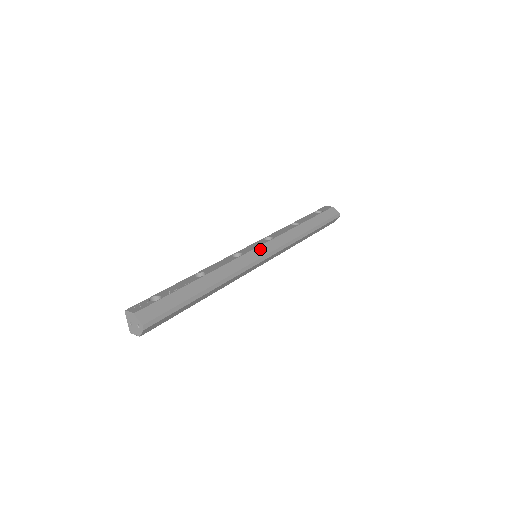
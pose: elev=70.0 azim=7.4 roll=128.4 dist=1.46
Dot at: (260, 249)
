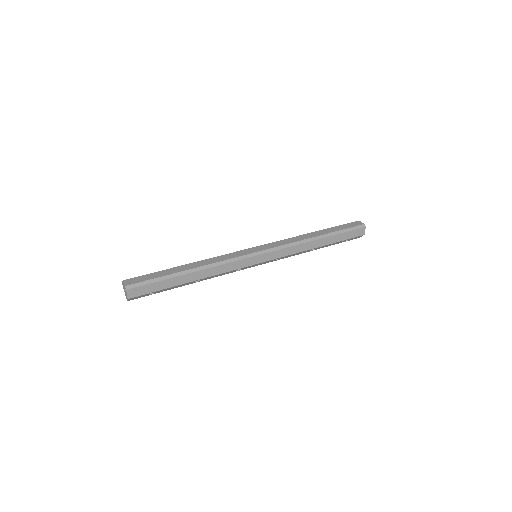
Dot at: (256, 248)
